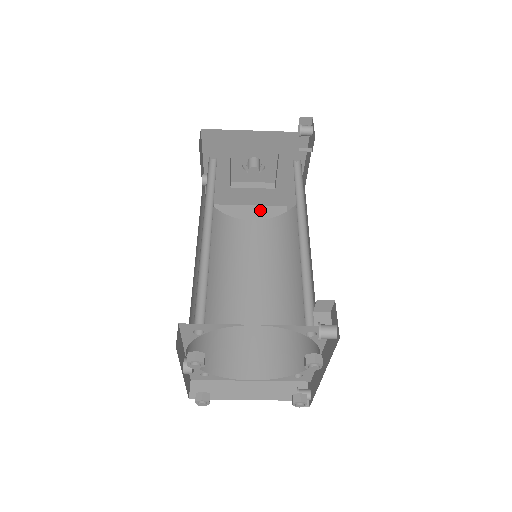
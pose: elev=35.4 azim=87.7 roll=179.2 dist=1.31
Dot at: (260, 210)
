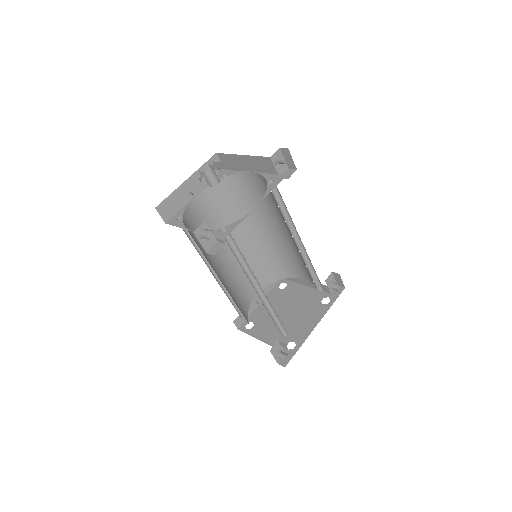
Dot at: (253, 161)
